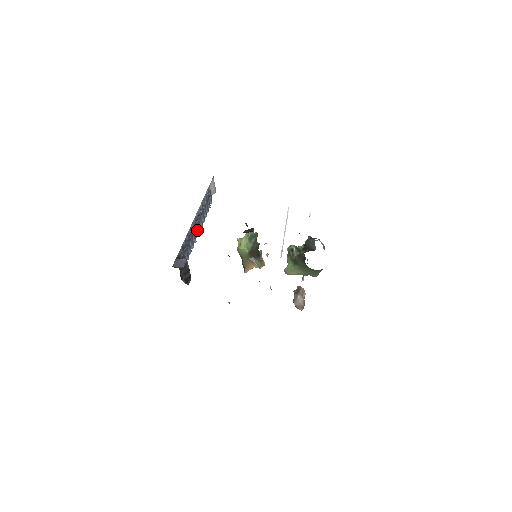
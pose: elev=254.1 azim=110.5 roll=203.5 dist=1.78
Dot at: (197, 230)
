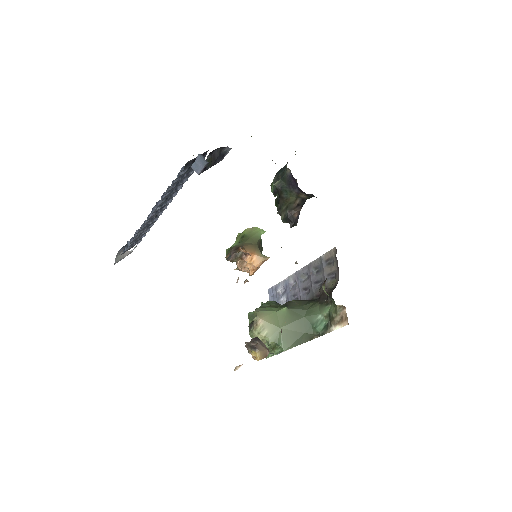
Dot at: (155, 211)
